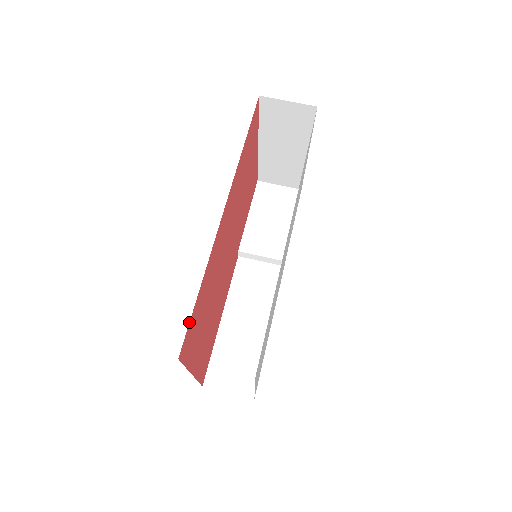
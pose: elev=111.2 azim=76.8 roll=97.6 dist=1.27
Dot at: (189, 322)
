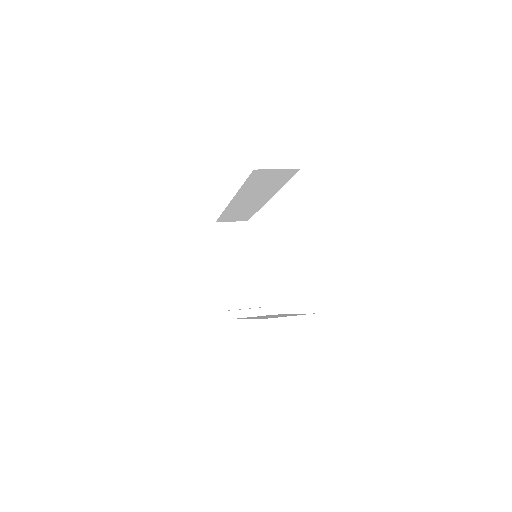
Dot at: (247, 178)
